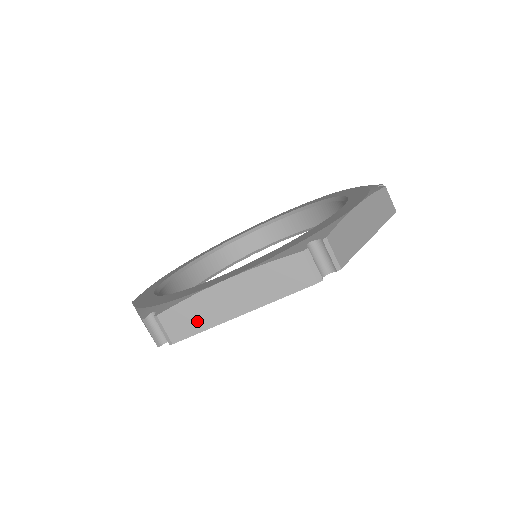
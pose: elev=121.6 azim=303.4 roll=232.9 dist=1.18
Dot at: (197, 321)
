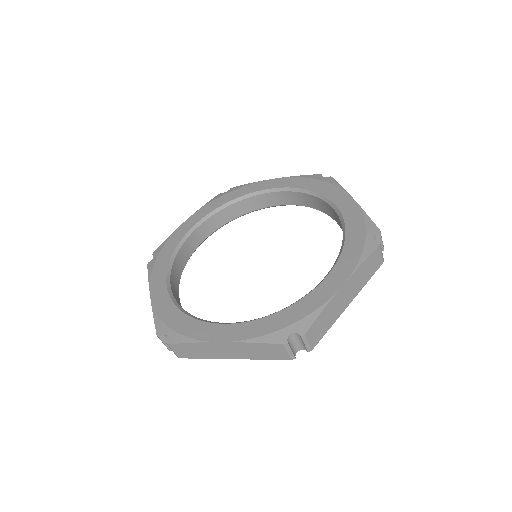
Dot at: (198, 354)
